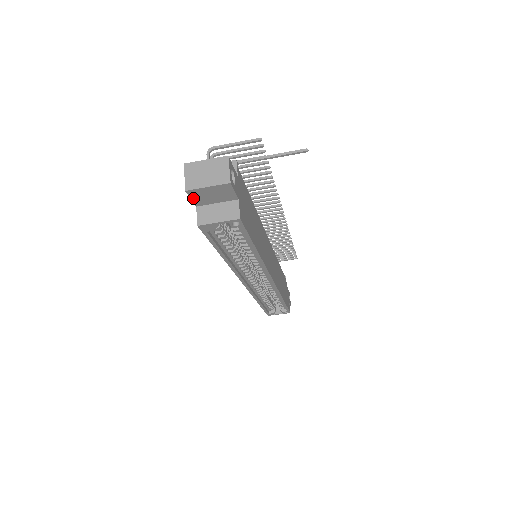
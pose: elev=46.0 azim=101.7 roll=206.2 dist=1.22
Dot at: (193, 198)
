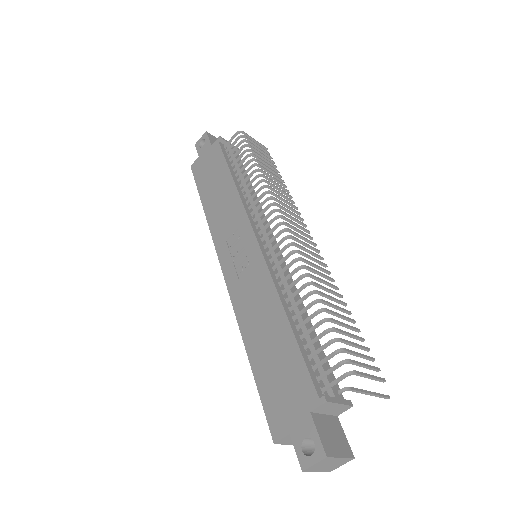
Dot at: (298, 453)
